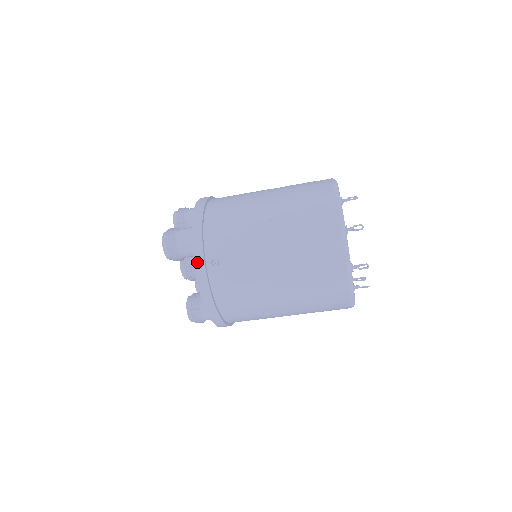
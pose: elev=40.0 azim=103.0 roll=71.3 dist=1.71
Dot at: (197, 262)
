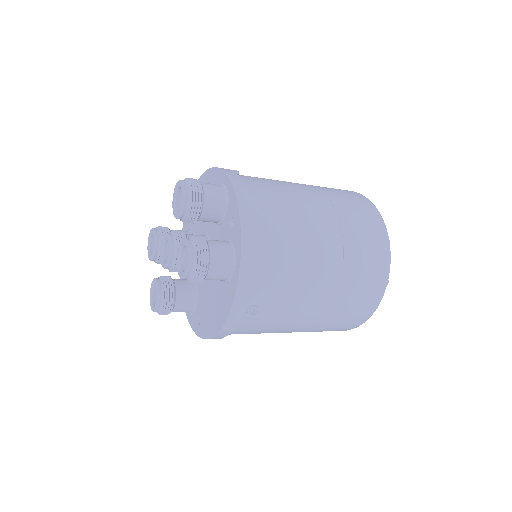
Dot at: (235, 309)
